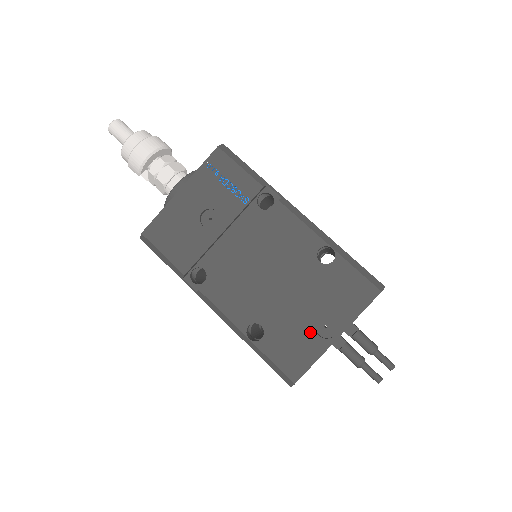
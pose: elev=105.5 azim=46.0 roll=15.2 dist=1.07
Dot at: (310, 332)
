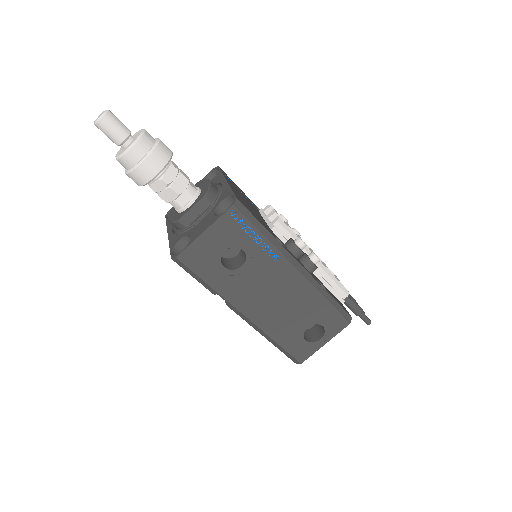
Dot at: occluded
